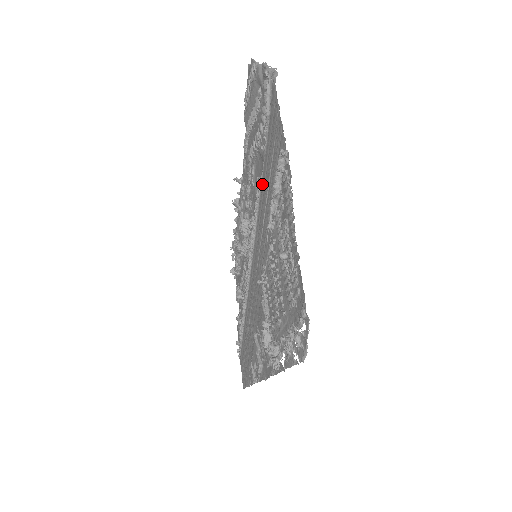
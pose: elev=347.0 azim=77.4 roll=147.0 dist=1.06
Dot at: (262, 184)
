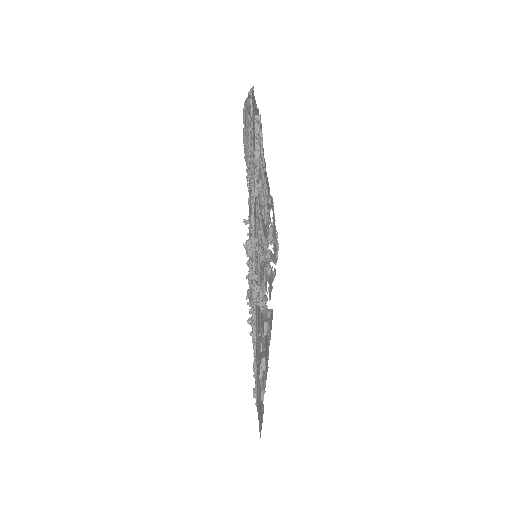
Dot at: (254, 181)
